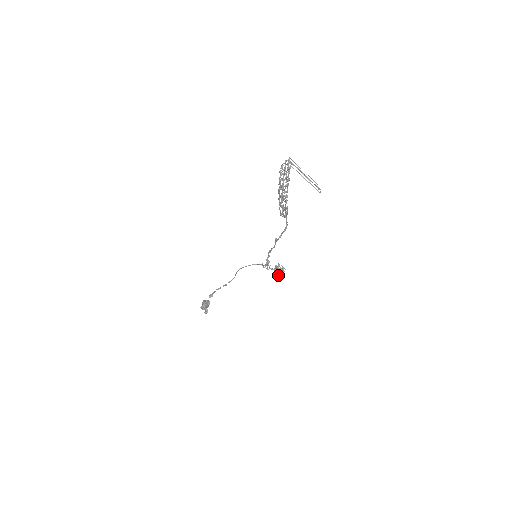
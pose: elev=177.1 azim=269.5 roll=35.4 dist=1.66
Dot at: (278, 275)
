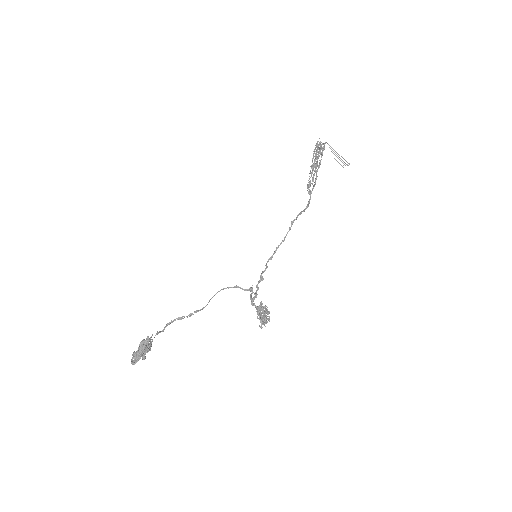
Dot at: (261, 317)
